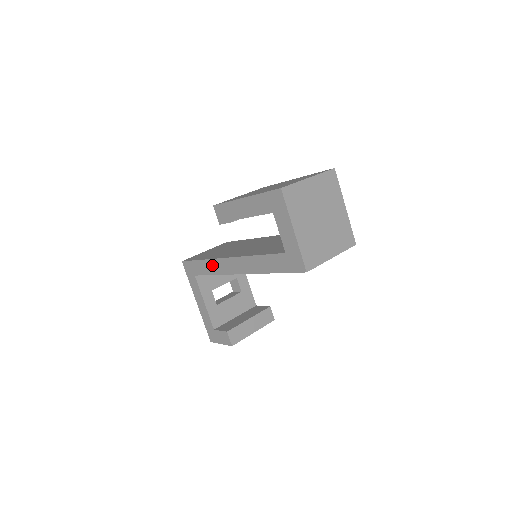
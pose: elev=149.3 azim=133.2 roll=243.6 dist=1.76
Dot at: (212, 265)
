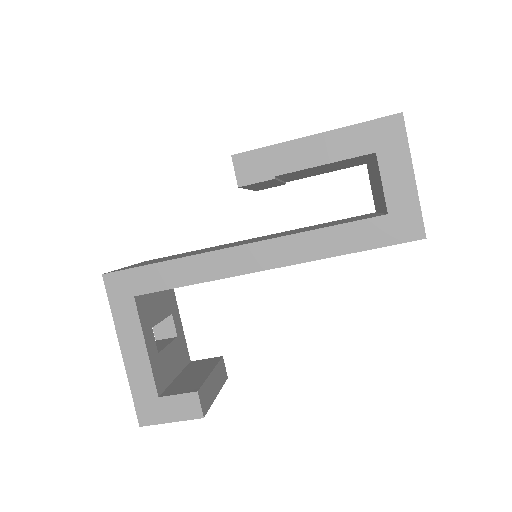
Dot at: (194, 266)
